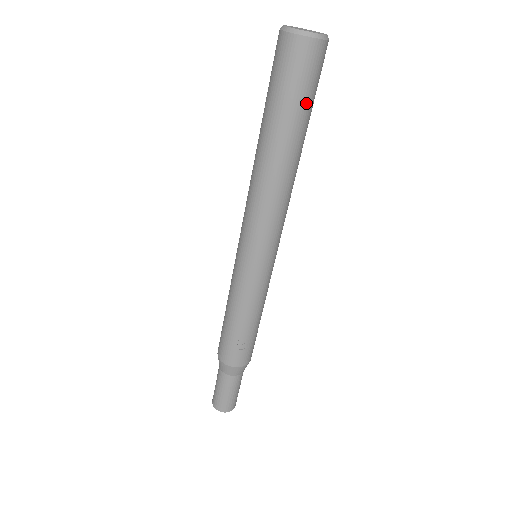
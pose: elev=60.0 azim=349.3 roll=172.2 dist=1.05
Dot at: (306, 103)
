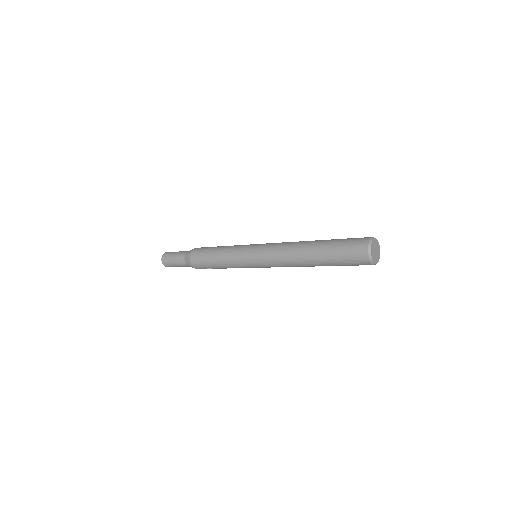
Dot at: occluded
